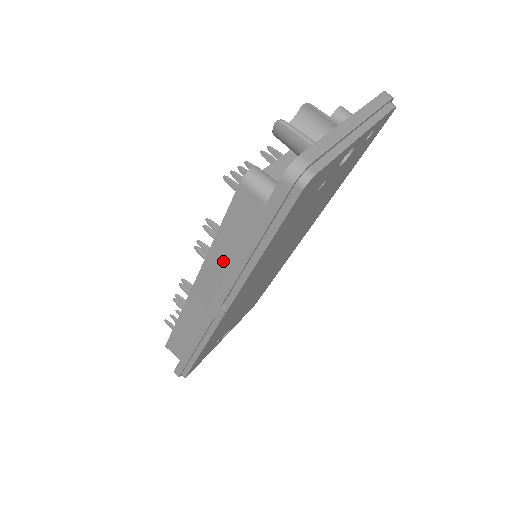
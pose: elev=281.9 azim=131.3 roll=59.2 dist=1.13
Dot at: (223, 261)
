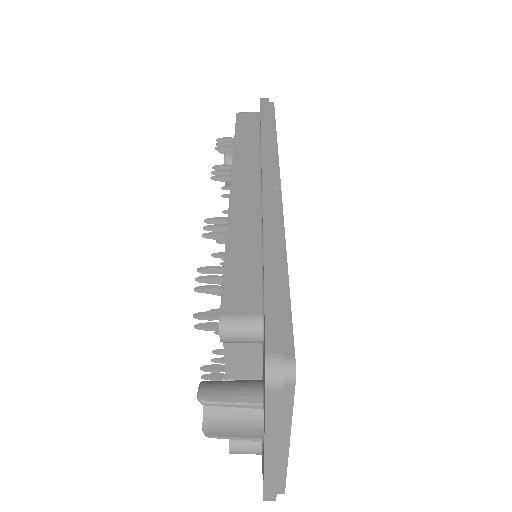
Dot at: occluded
